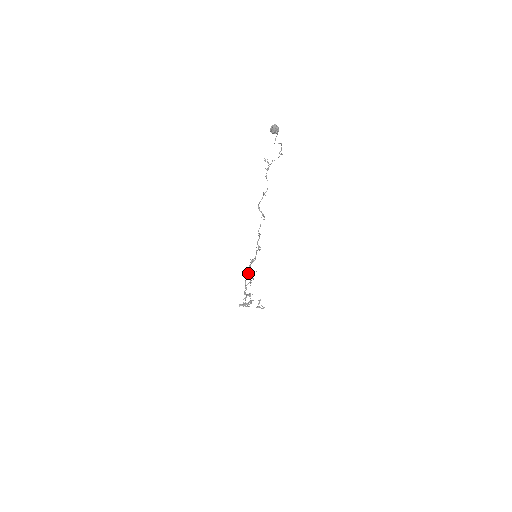
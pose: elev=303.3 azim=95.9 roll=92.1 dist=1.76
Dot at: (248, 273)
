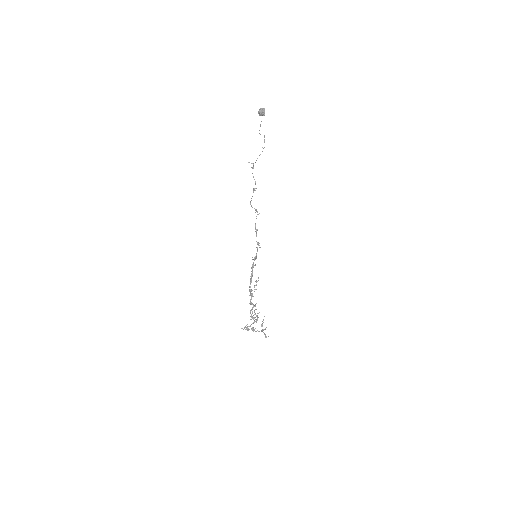
Dot at: (251, 276)
